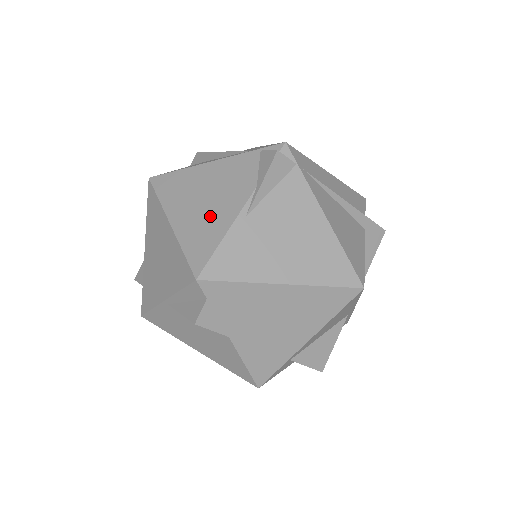
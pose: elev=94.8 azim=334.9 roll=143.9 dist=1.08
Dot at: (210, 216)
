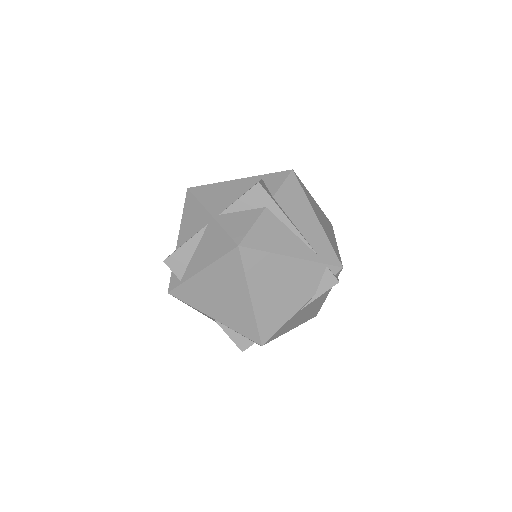
Dot at: (280, 305)
